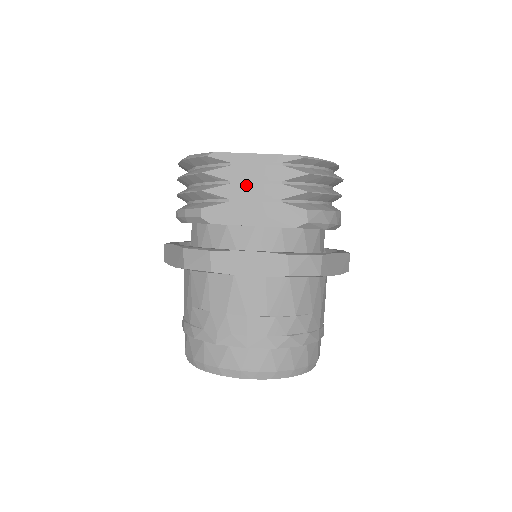
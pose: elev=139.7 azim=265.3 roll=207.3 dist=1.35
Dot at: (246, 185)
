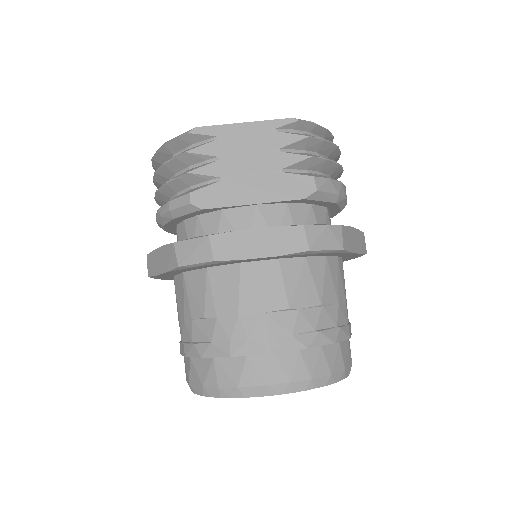
Dot at: (238, 159)
